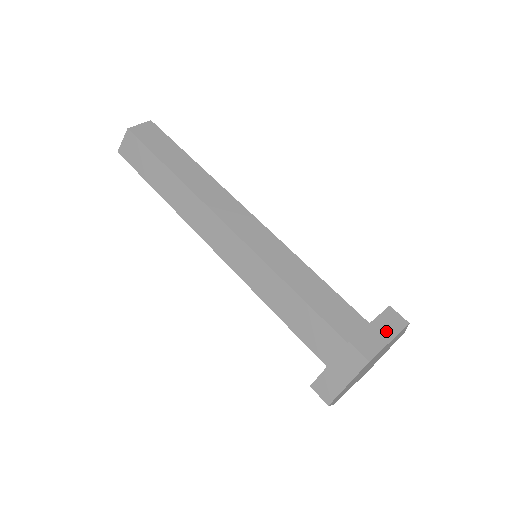
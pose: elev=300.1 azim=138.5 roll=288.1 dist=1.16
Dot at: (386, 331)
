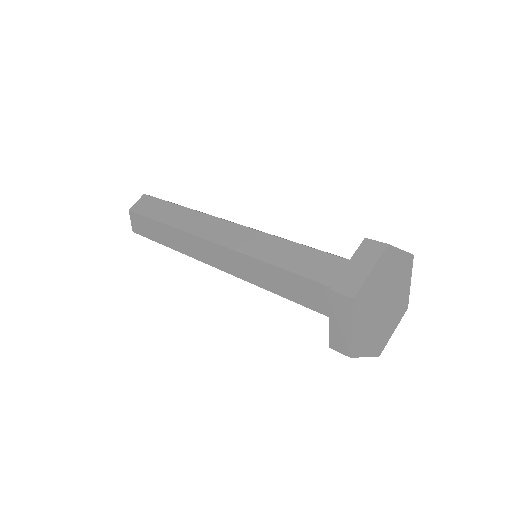
Dot at: (365, 263)
